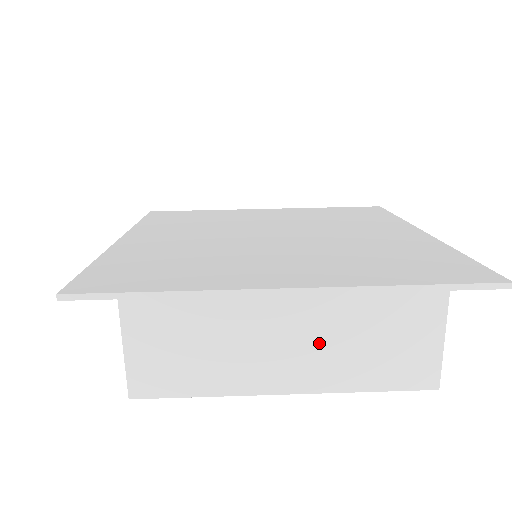
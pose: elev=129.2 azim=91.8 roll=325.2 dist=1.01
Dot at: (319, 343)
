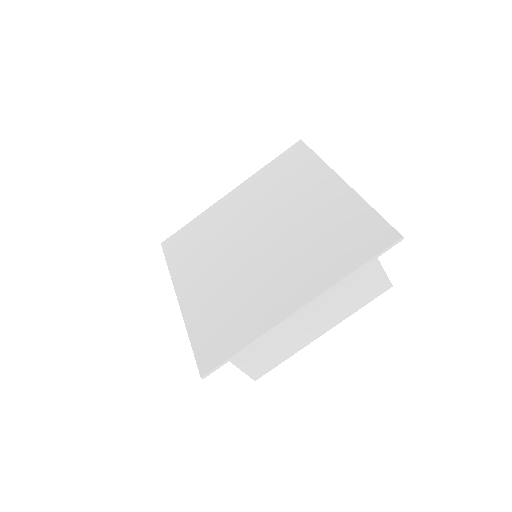
Dot at: (326, 310)
